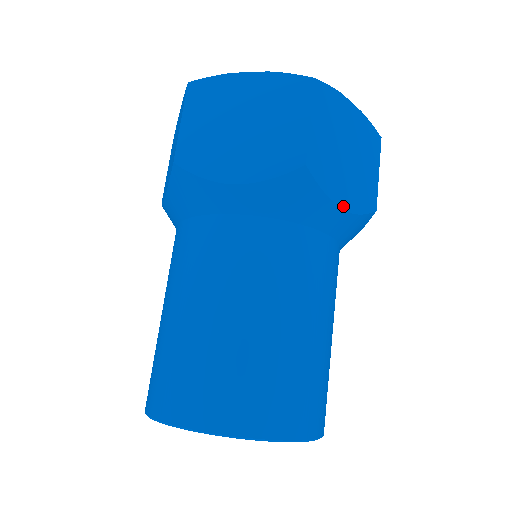
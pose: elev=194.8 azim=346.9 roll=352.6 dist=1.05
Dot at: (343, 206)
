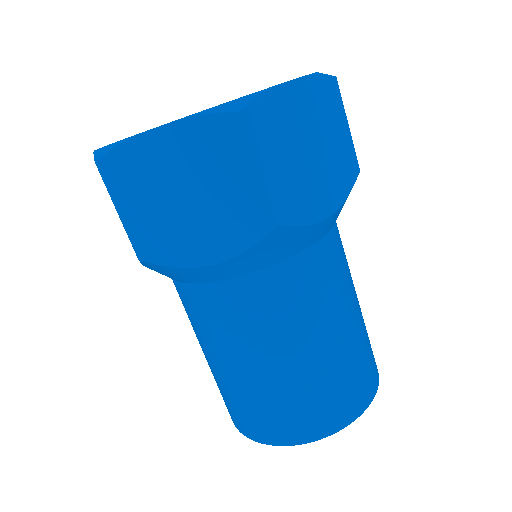
Dot at: occluded
